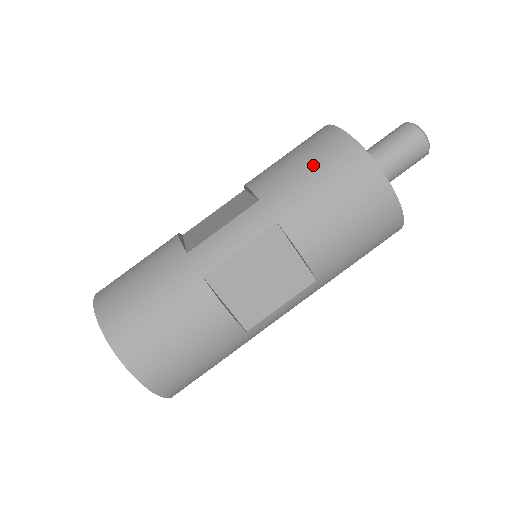
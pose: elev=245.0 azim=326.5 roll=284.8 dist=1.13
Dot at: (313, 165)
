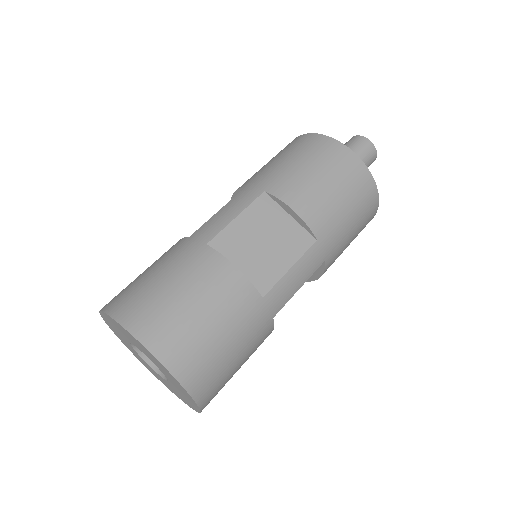
Dot at: (283, 155)
